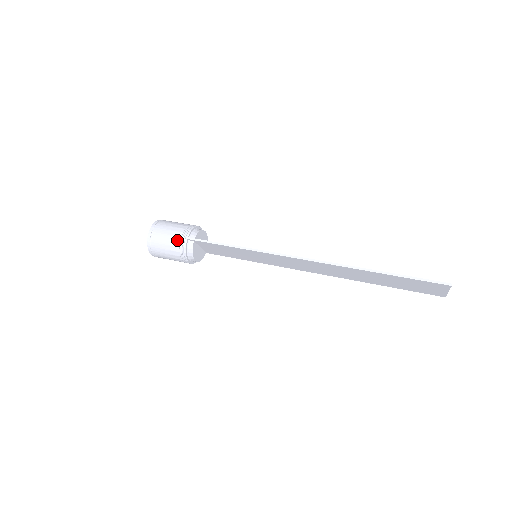
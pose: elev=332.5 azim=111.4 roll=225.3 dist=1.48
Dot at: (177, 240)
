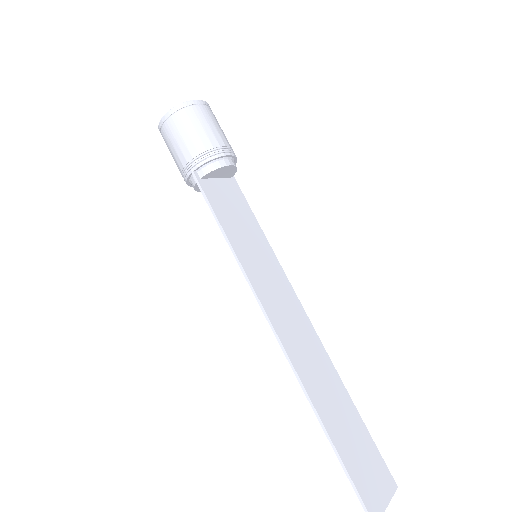
Dot at: (182, 162)
